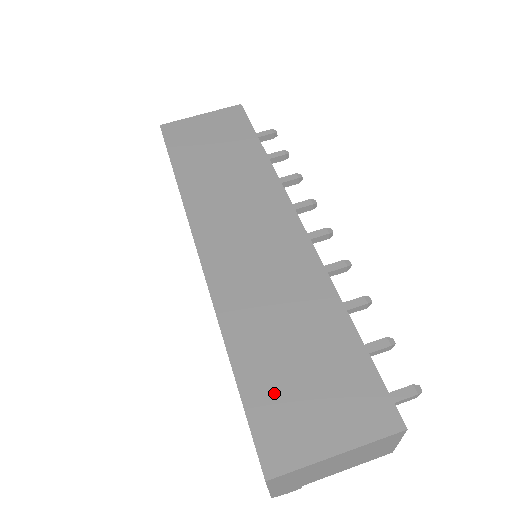
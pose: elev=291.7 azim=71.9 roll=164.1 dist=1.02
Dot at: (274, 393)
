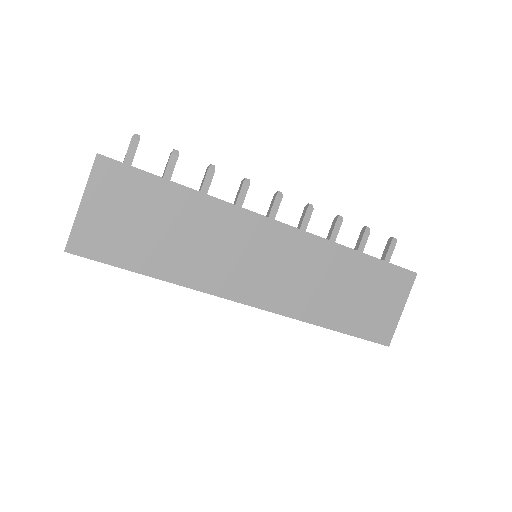
Dot at: (362, 319)
